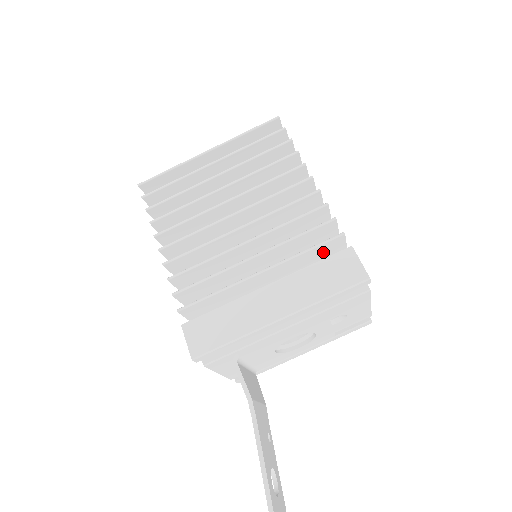
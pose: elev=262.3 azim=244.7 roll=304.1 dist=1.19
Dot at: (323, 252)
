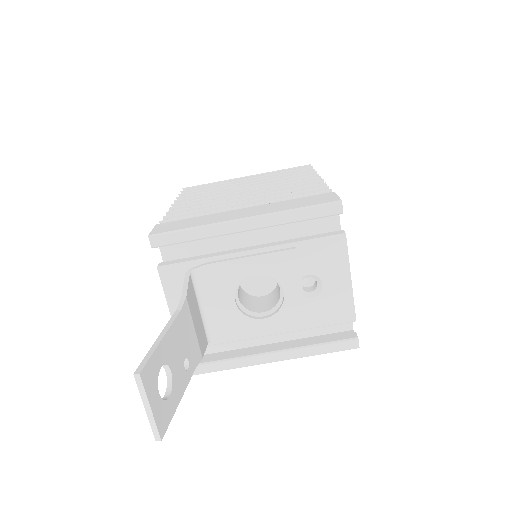
Dot at: occluded
